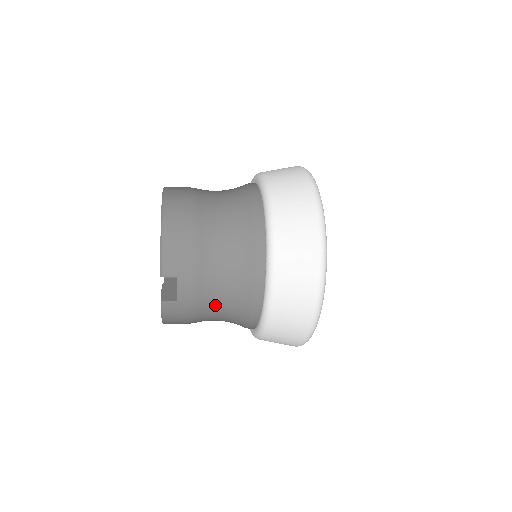
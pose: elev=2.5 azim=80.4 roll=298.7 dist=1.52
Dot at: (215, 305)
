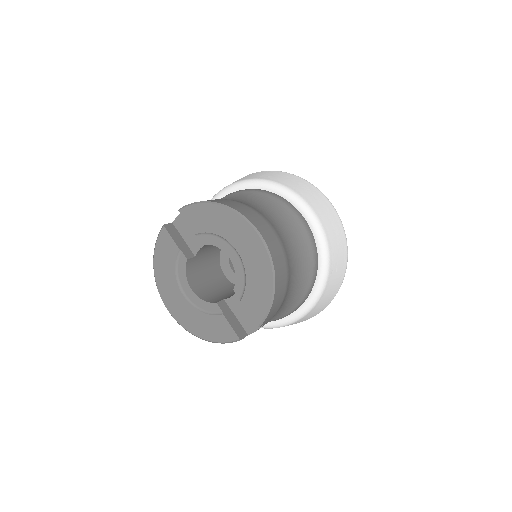
Dot at: occluded
